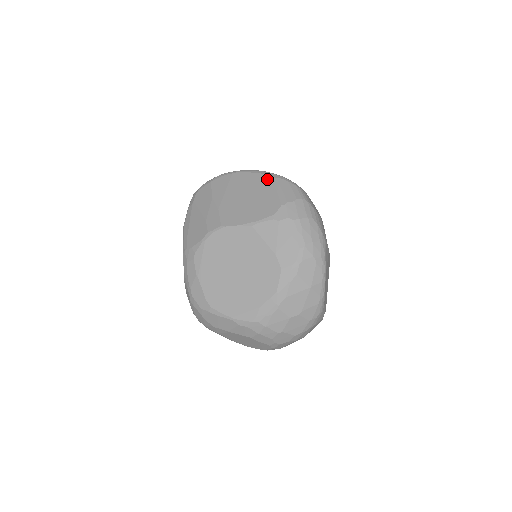
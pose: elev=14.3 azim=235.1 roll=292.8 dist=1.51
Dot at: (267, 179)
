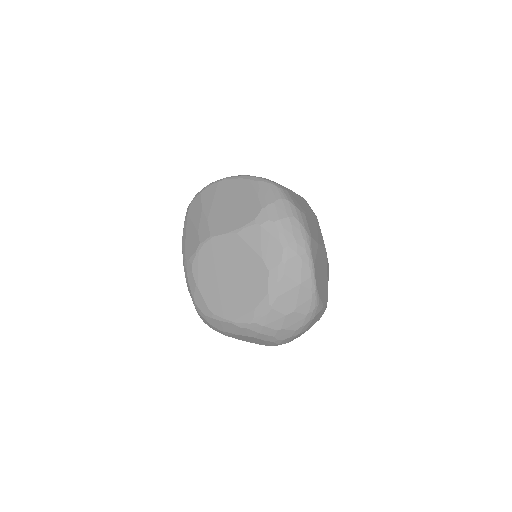
Dot at: (248, 184)
